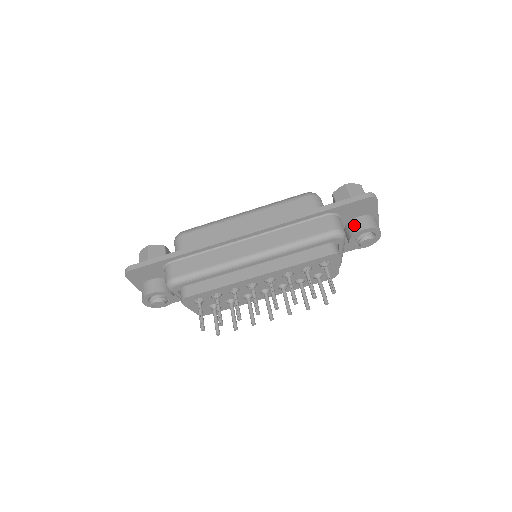
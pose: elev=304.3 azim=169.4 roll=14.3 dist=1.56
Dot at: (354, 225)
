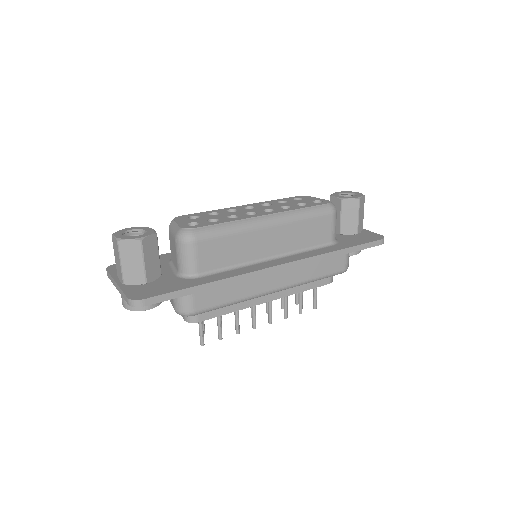
Dot at: occluded
